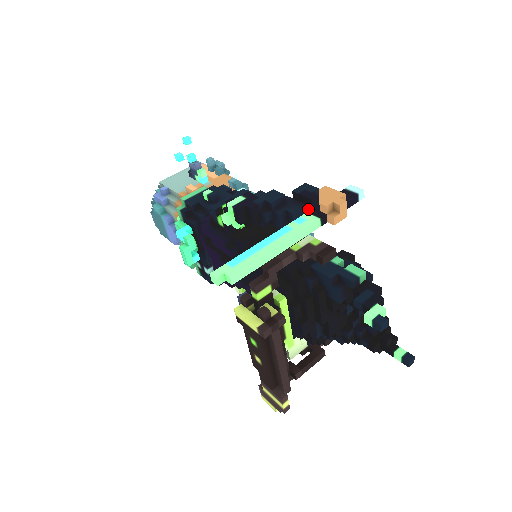
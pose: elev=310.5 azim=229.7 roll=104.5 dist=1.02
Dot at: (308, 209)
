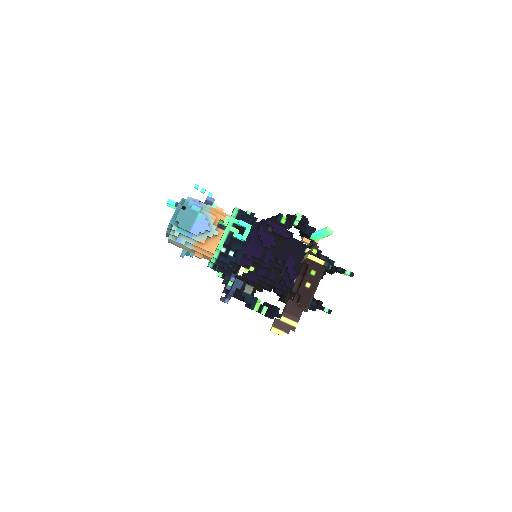
Dot at: occluded
